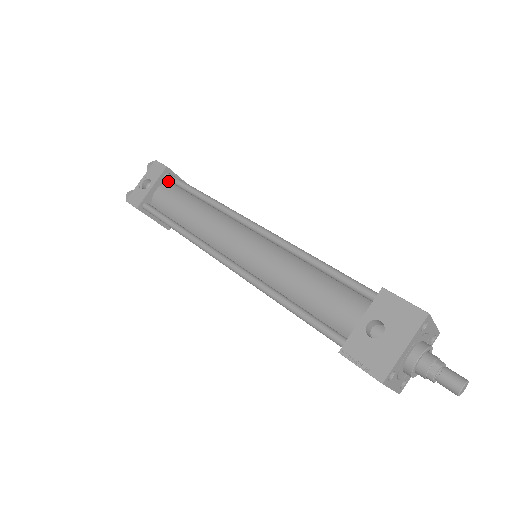
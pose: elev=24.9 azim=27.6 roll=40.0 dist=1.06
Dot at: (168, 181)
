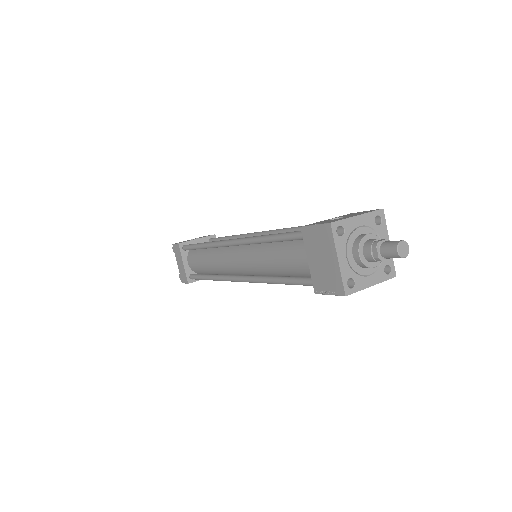
Dot at: occluded
